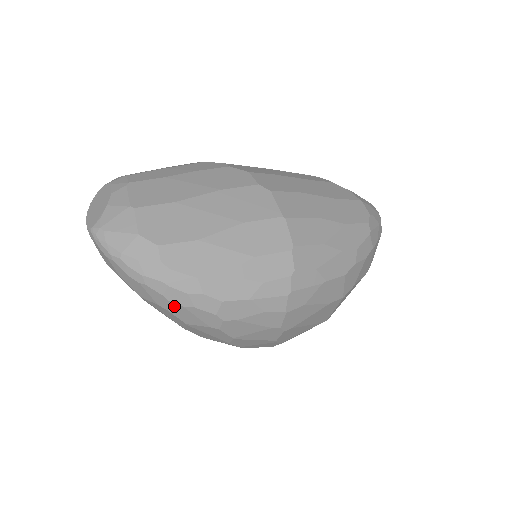
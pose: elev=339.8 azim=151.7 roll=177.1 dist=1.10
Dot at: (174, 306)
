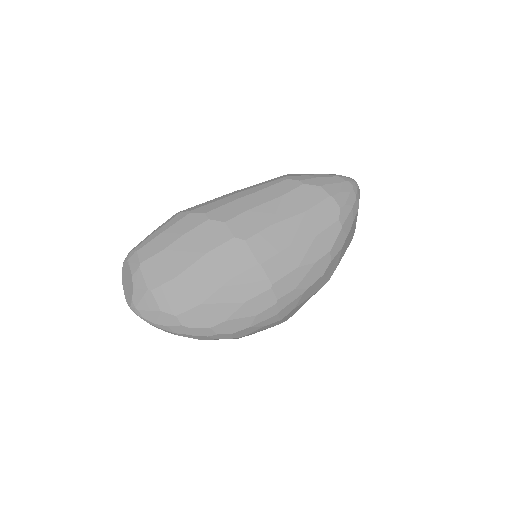
Dot at: (202, 339)
